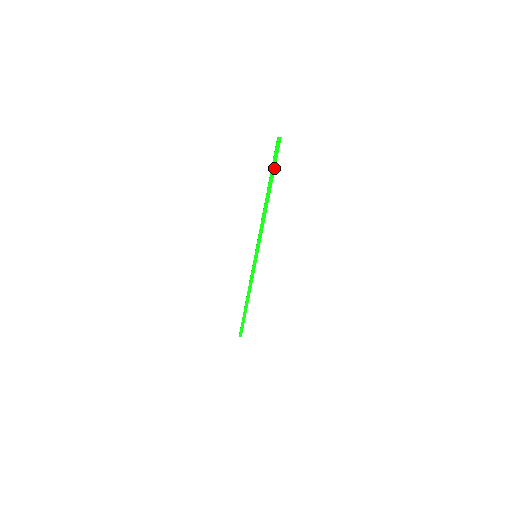
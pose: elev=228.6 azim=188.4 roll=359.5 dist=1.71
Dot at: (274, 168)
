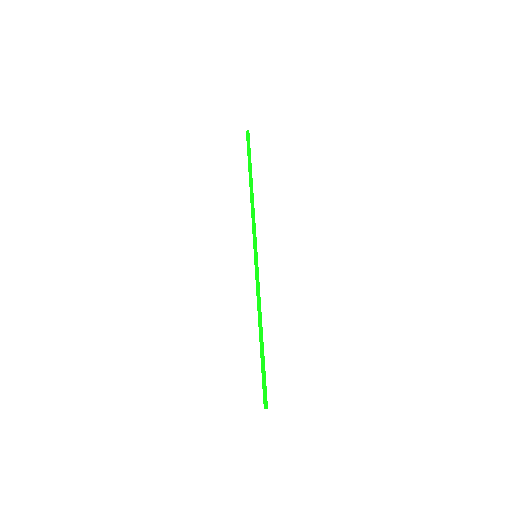
Dot at: (250, 156)
